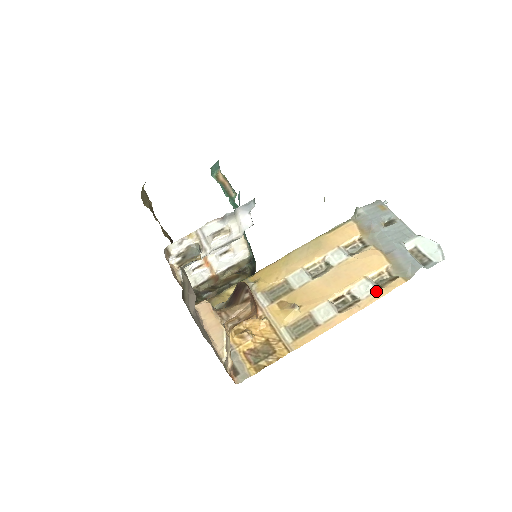
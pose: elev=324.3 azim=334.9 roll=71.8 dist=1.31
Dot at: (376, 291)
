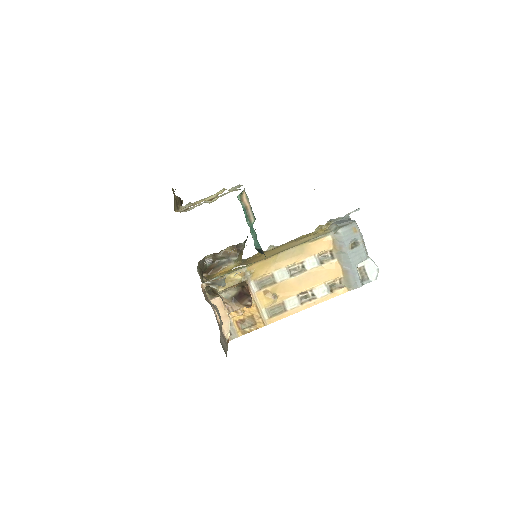
Dot at: (328, 294)
